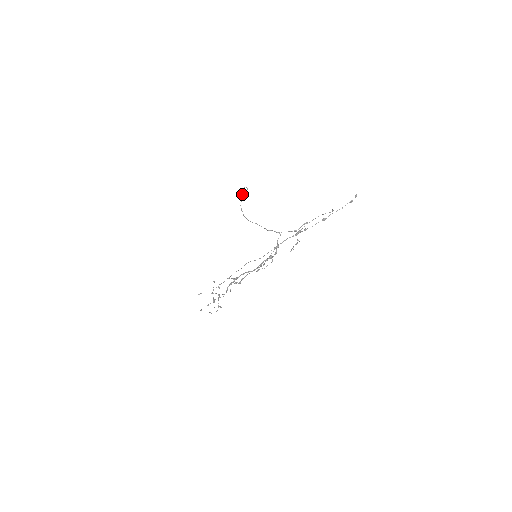
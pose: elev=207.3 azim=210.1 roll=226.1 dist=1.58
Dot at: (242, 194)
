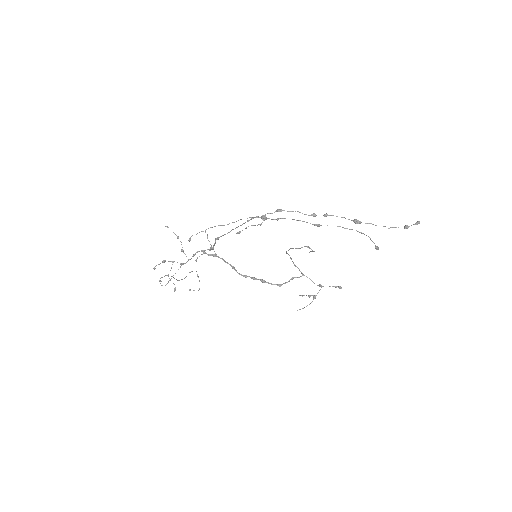
Dot at: (305, 246)
